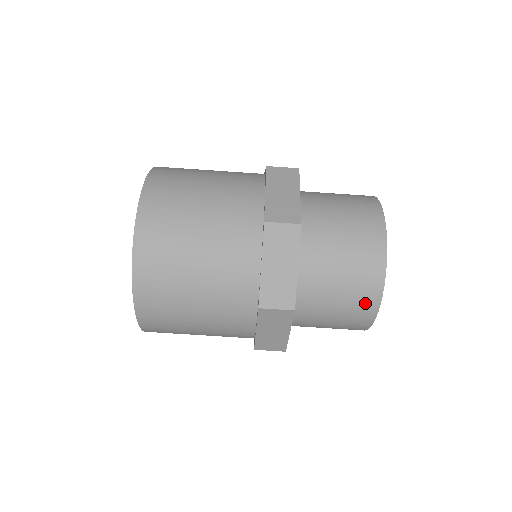
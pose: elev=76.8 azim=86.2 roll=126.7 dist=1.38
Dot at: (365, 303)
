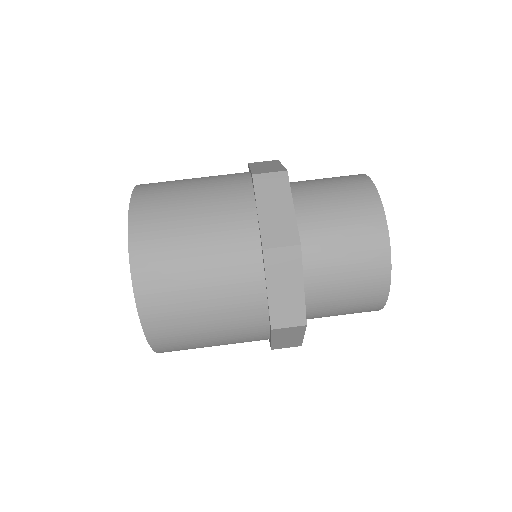
Dot at: (361, 190)
